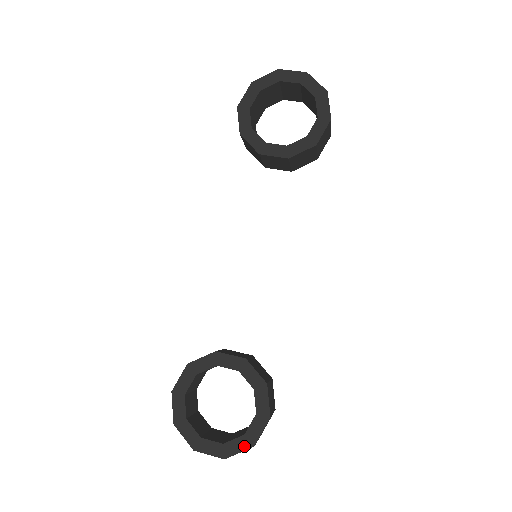
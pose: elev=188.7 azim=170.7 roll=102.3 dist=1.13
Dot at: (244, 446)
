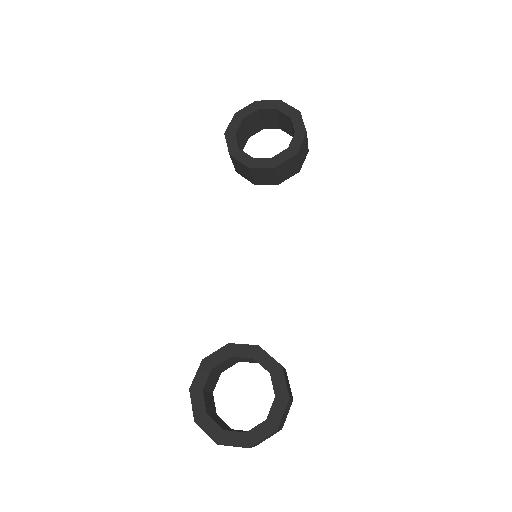
Dot at: (267, 431)
